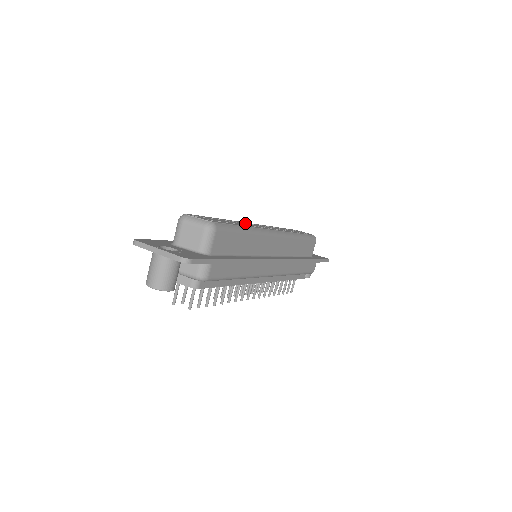
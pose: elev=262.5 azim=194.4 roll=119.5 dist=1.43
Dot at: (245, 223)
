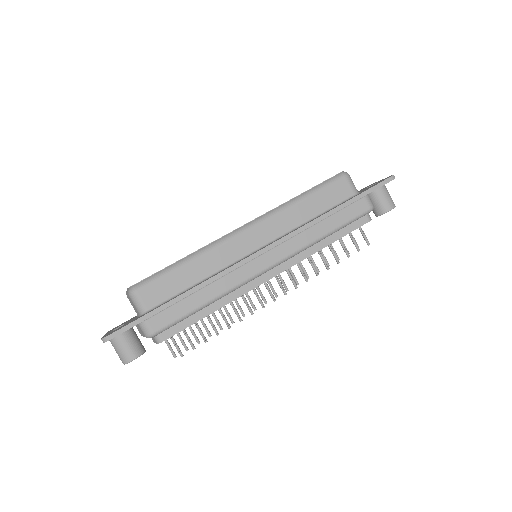
Dot at: occluded
